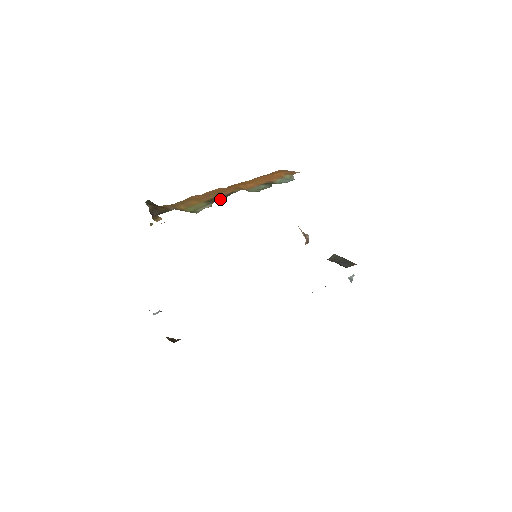
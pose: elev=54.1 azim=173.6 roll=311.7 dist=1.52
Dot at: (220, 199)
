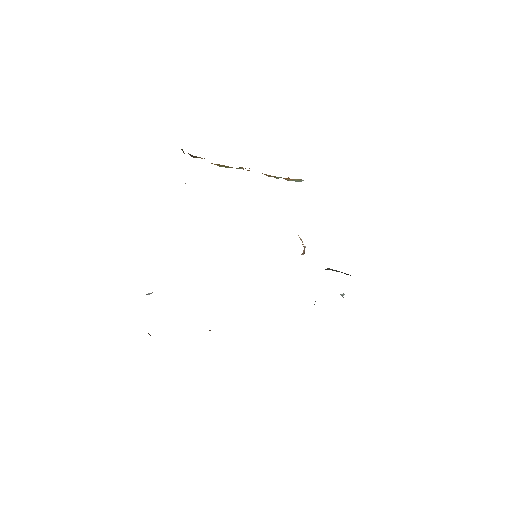
Dot at: (249, 168)
